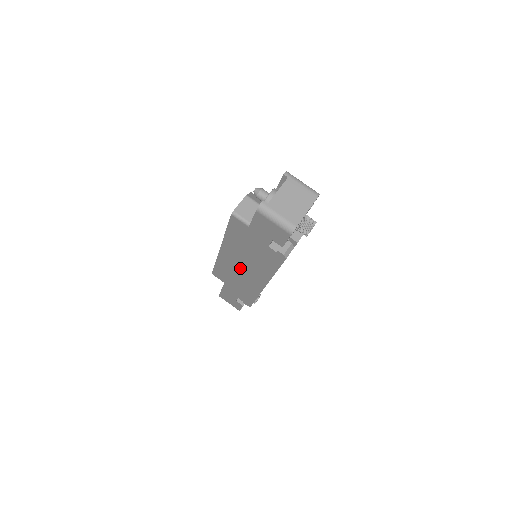
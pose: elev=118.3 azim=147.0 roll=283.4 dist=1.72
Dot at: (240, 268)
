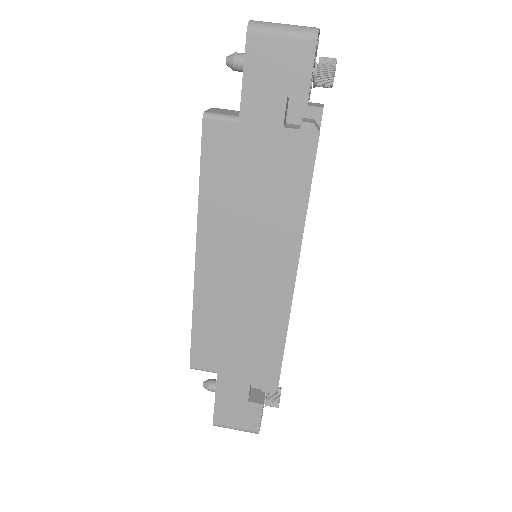
Dot at: (241, 267)
